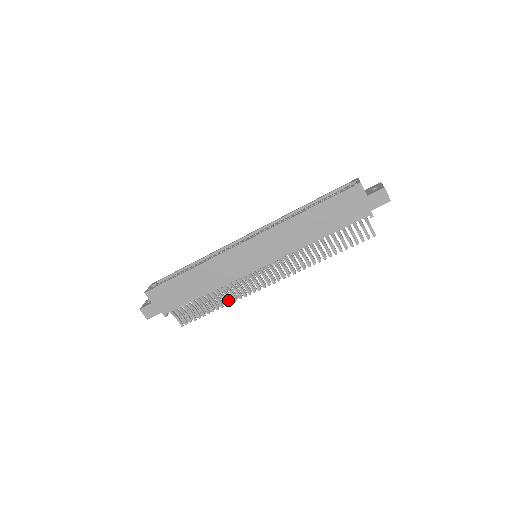
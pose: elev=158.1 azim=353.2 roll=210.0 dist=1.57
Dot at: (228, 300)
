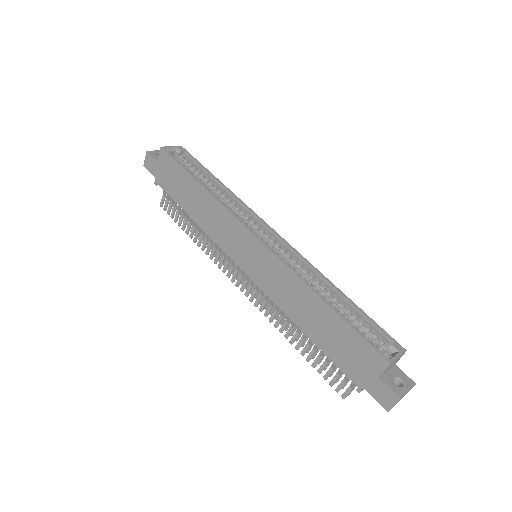
Dot at: (203, 245)
